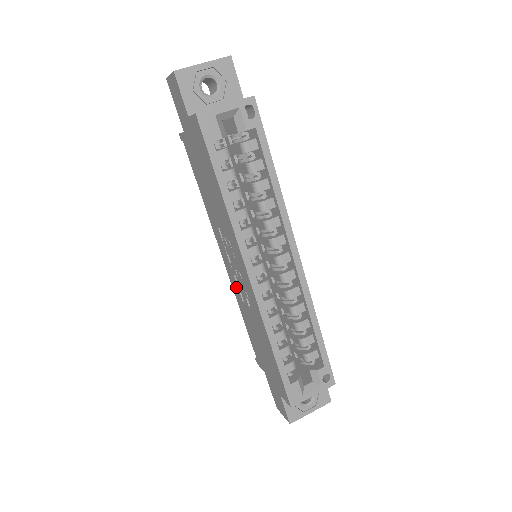
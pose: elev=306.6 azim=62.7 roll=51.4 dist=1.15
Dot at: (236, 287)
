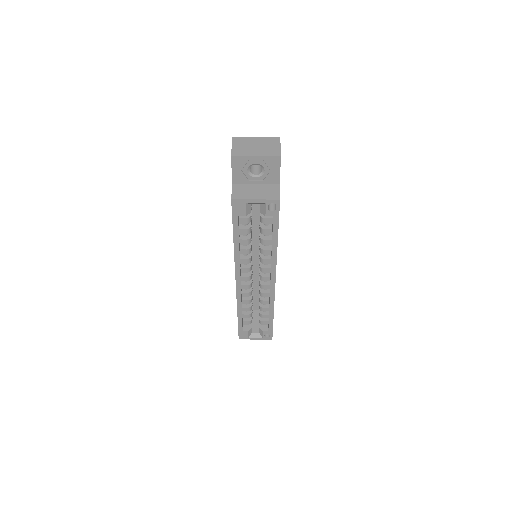
Dot at: occluded
